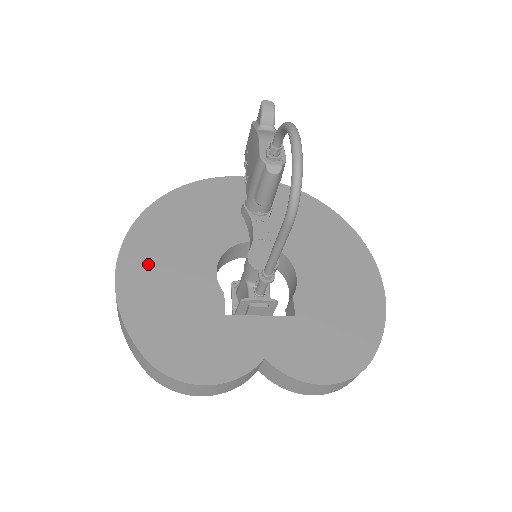
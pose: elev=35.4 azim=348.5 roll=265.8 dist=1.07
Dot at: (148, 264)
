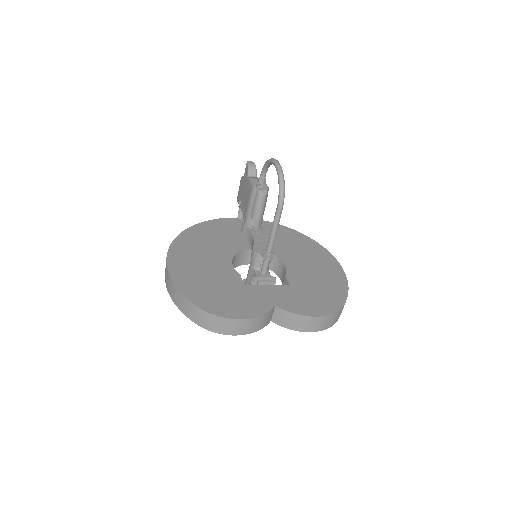
Dot at: (187, 262)
